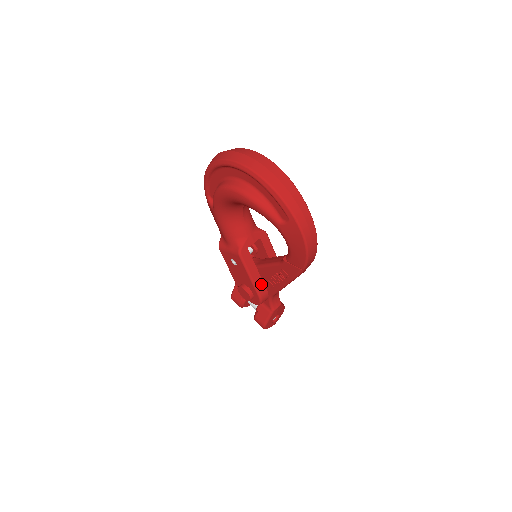
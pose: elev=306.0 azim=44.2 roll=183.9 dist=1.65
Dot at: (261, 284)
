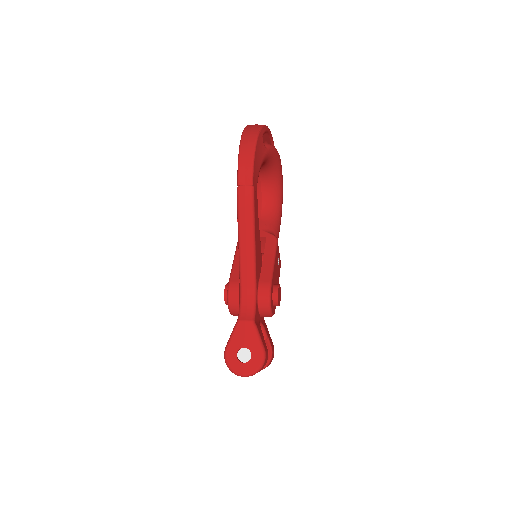
Dot at: occluded
